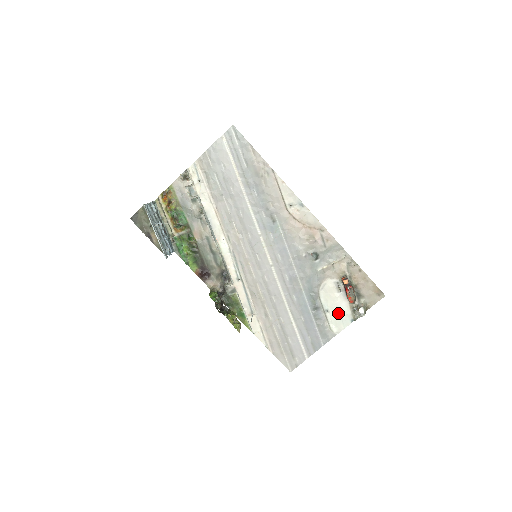
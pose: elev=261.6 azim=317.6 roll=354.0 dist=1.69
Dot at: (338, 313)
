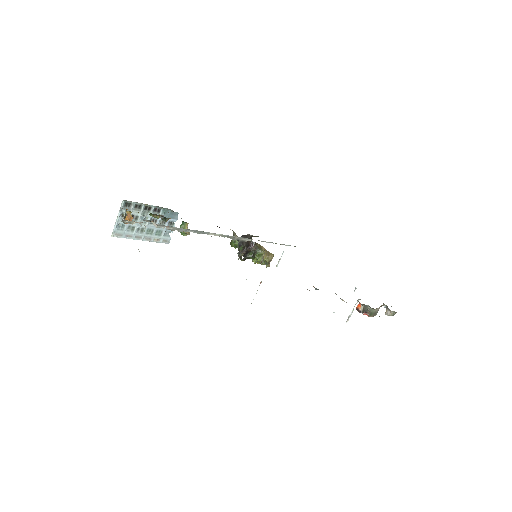
Dot at: occluded
